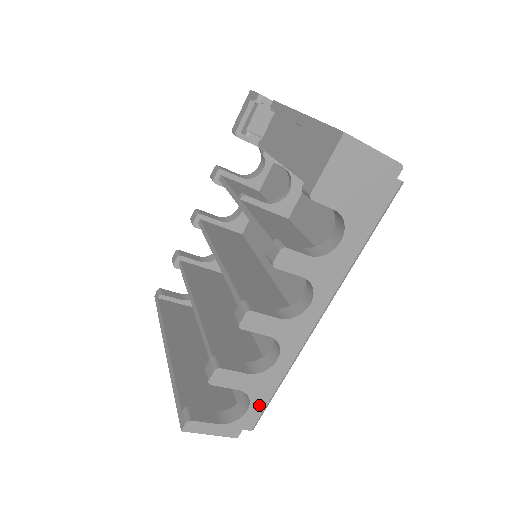
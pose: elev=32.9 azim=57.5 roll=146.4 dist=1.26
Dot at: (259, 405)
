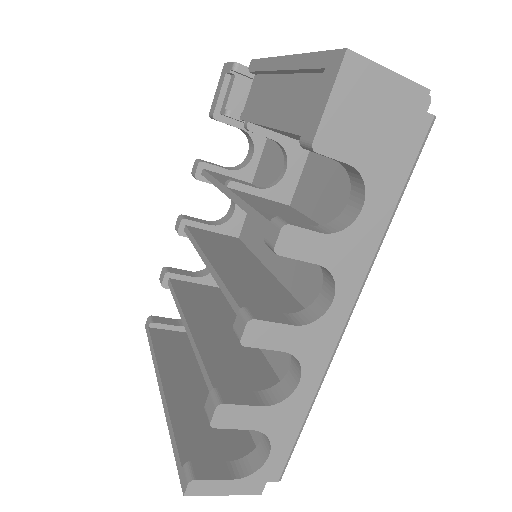
Dot at: (283, 447)
